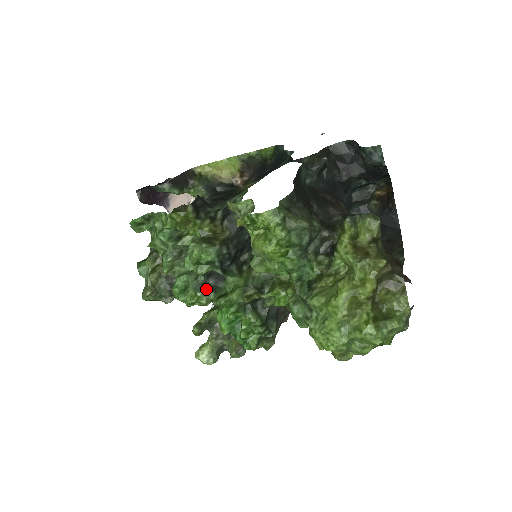
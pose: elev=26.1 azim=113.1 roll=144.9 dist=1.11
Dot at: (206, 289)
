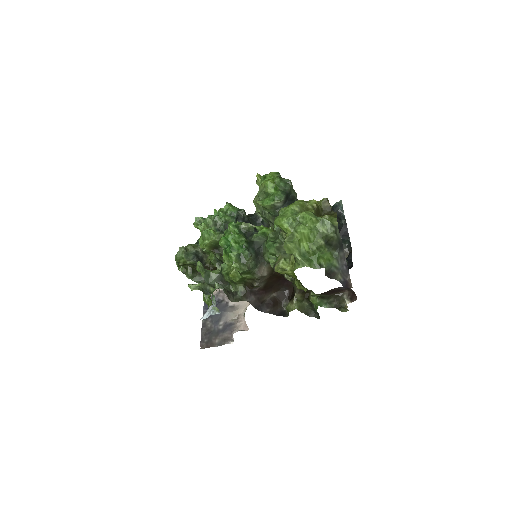
Dot at: (221, 232)
